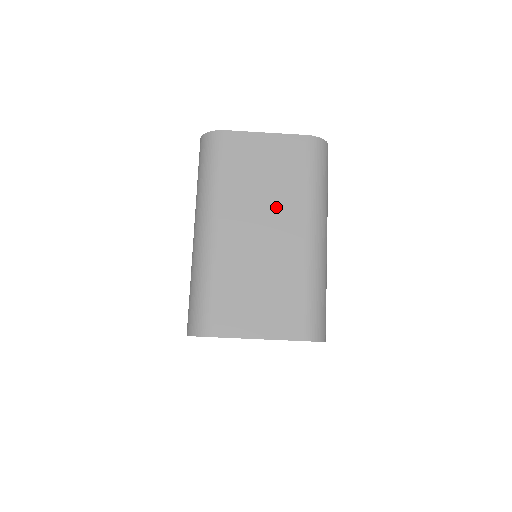
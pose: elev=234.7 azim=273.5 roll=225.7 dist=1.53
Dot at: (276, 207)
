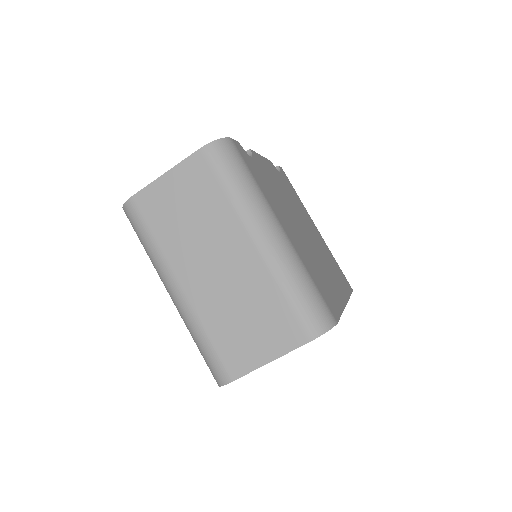
Dot at: (214, 236)
